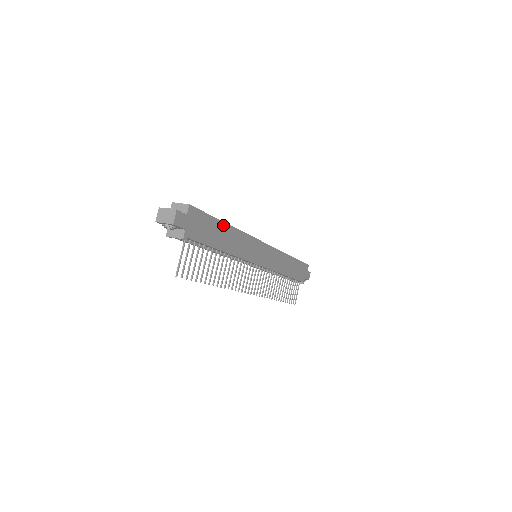
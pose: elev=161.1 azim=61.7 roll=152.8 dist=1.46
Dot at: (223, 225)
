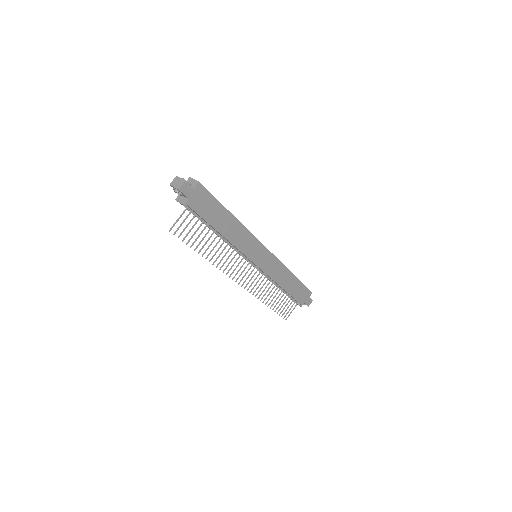
Dot at: (227, 213)
